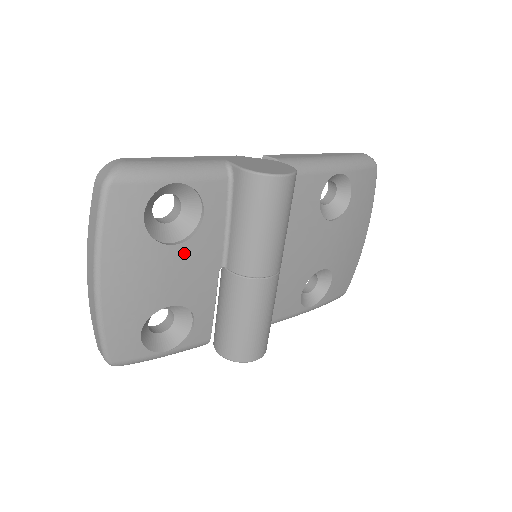
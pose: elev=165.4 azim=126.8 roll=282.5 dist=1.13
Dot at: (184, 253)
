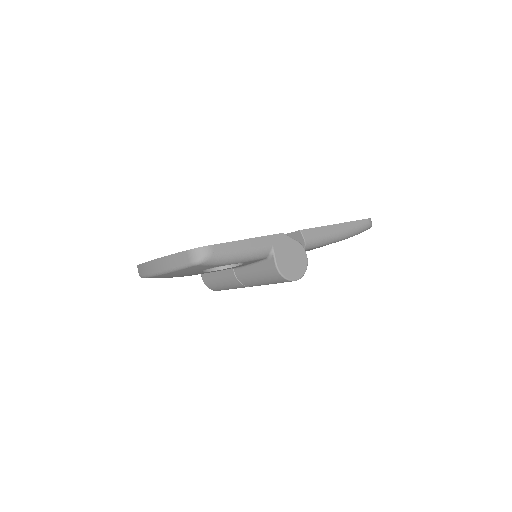
Dot at: occluded
